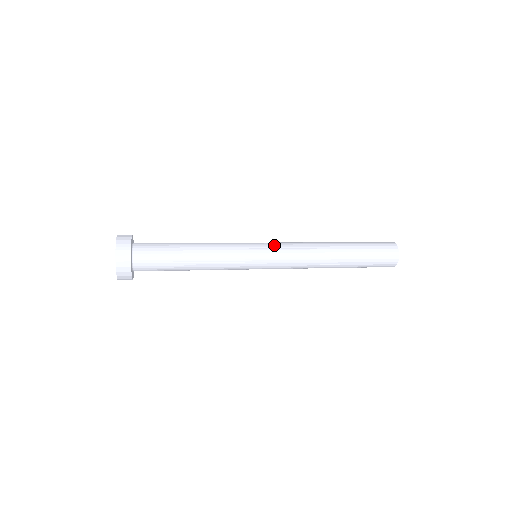
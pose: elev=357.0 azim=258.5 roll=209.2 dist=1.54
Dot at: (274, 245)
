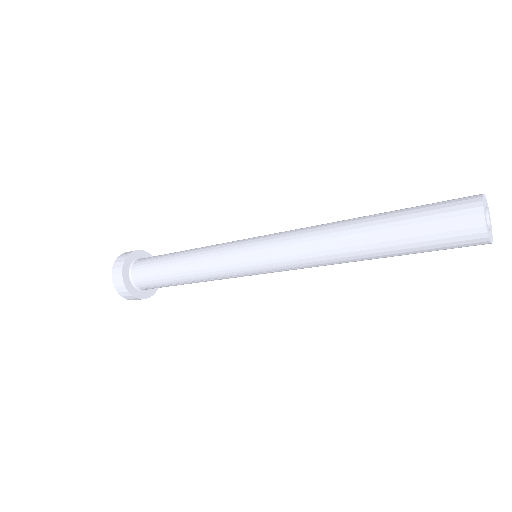
Dot at: (272, 234)
